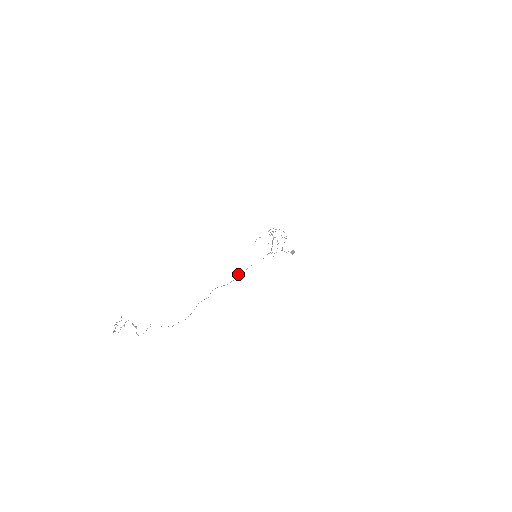
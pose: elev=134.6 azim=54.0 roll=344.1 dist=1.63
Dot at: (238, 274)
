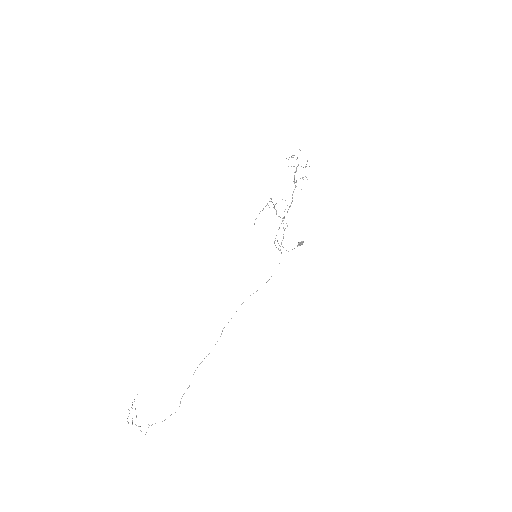
Dot at: occluded
